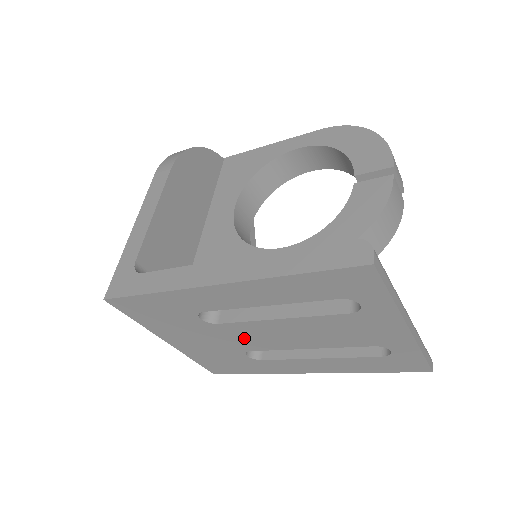
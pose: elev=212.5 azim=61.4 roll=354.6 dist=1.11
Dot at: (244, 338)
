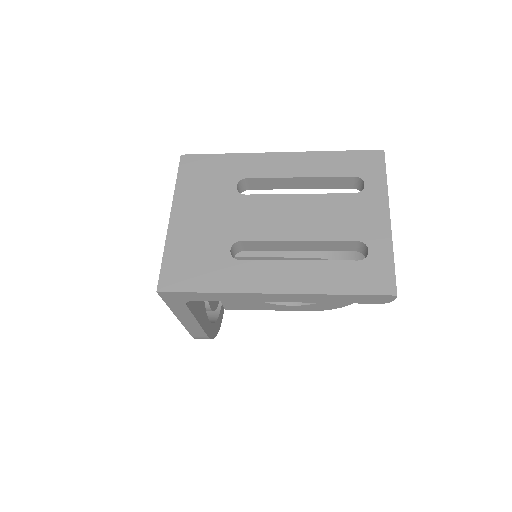
Dot at: (251, 218)
